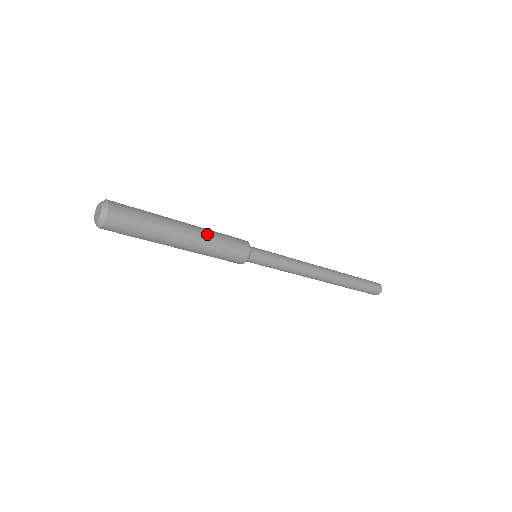
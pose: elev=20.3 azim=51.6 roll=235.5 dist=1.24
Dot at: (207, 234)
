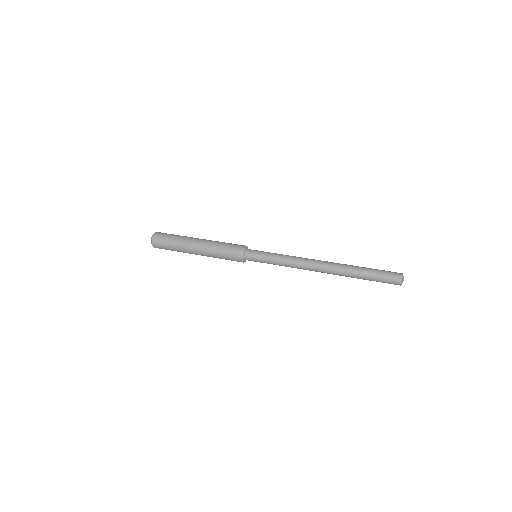
Dot at: (209, 248)
